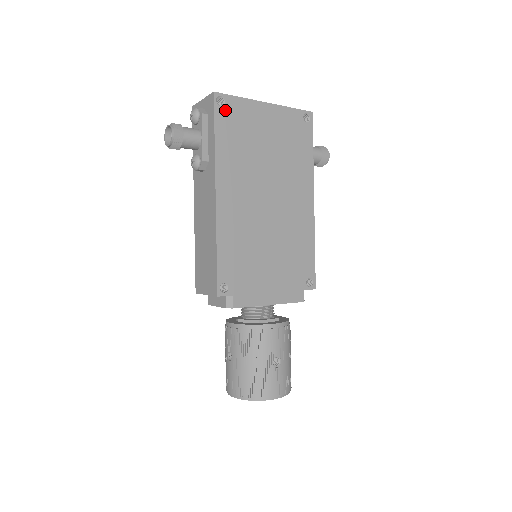
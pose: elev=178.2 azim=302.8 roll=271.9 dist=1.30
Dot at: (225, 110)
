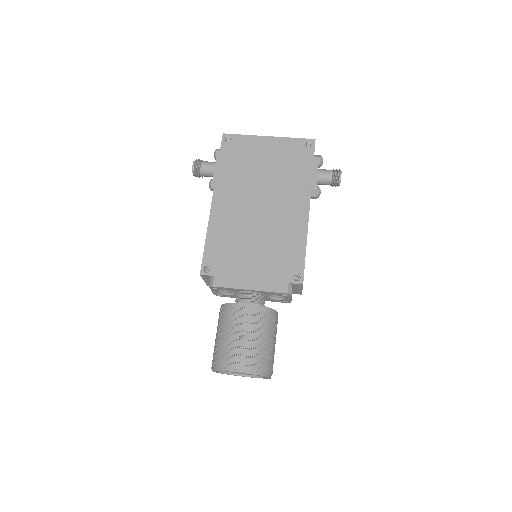
Dot at: (230, 144)
